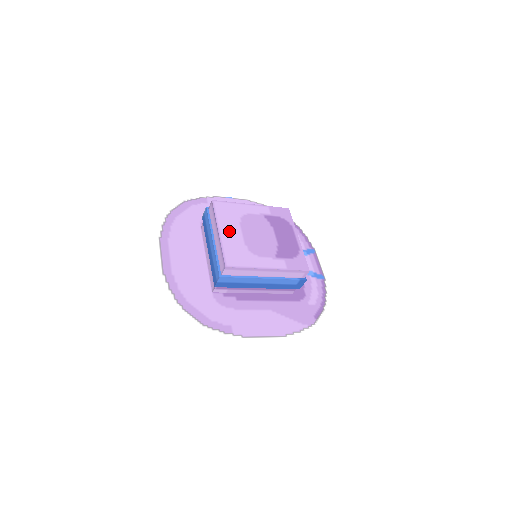
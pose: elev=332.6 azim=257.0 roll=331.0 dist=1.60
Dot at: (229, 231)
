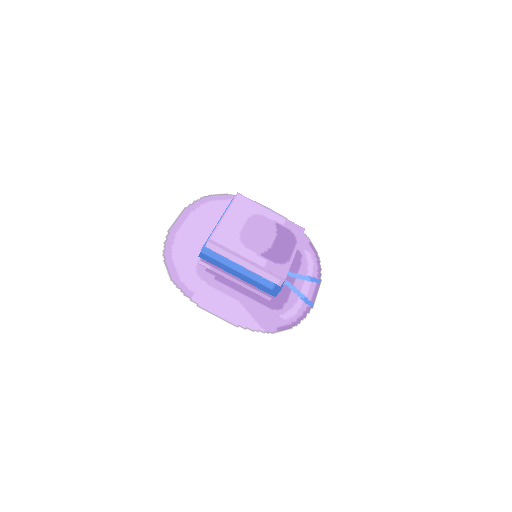
Dot at: (234, 218)
